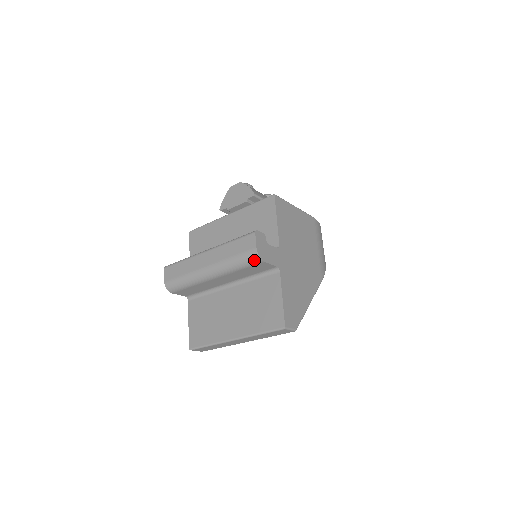
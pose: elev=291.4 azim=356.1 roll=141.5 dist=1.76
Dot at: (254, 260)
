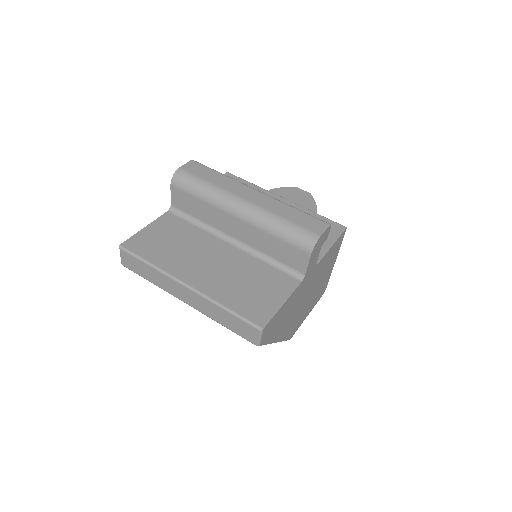
Dot at: (305, 242)
